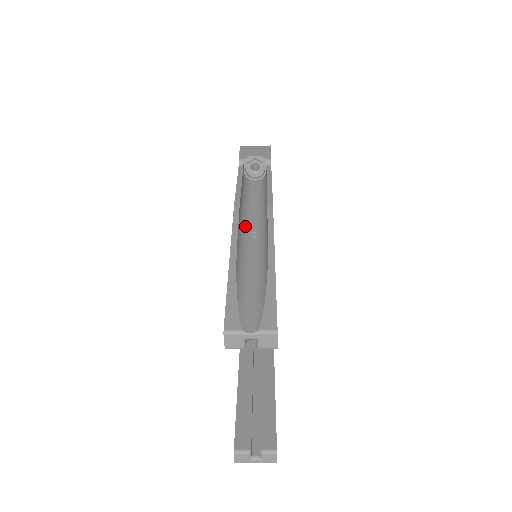
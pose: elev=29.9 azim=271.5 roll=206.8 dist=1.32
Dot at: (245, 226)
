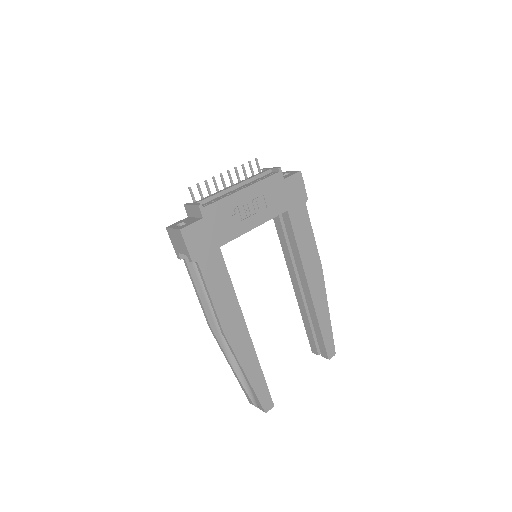
Dot at: occluded
